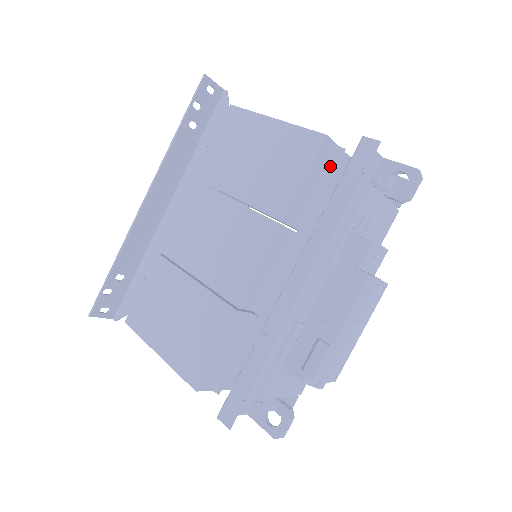
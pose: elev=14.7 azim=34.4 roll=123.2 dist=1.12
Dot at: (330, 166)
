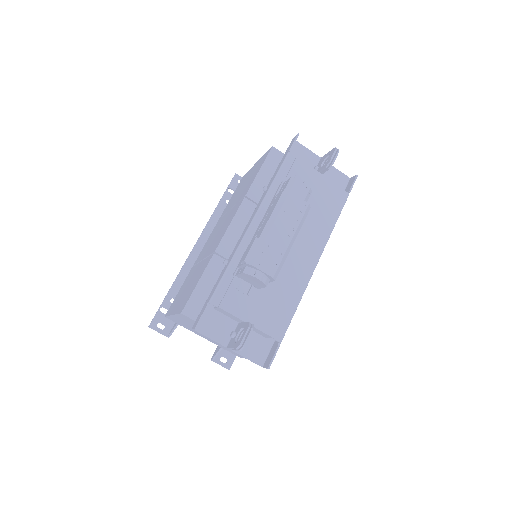
Dot at: occluded
